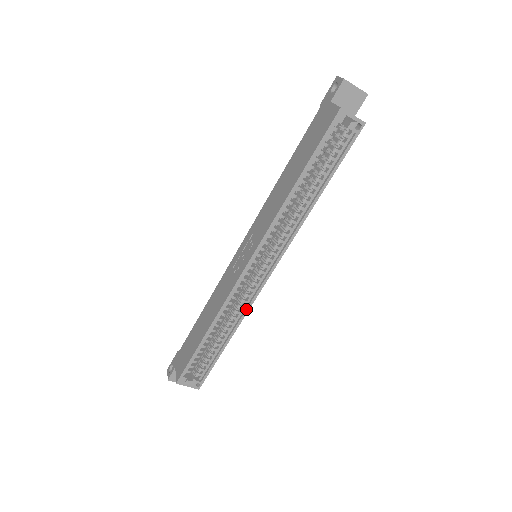
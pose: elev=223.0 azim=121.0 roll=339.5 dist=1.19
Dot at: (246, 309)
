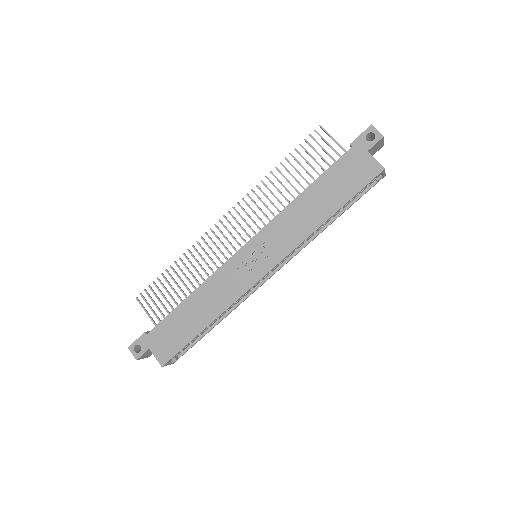
Dot at: (243, 301)
